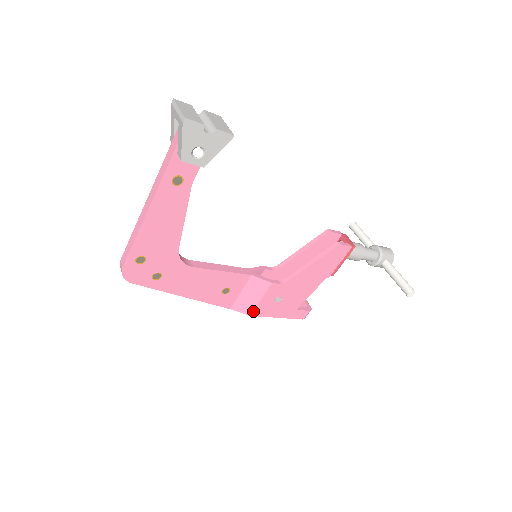
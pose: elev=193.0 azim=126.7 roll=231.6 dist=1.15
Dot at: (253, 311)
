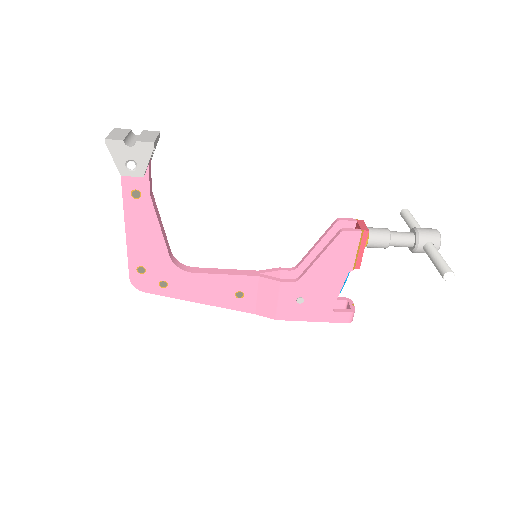
Dot at: (277, 315)
